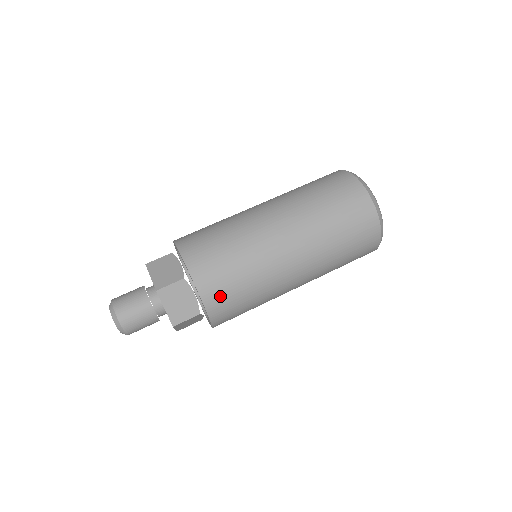
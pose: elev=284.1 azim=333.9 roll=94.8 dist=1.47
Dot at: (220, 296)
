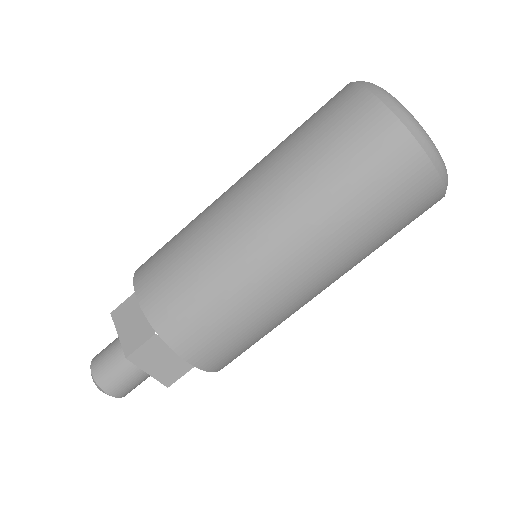
Dot at: (160, 292)
